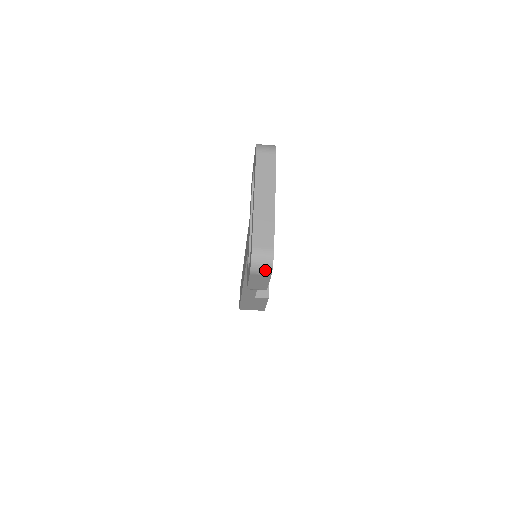
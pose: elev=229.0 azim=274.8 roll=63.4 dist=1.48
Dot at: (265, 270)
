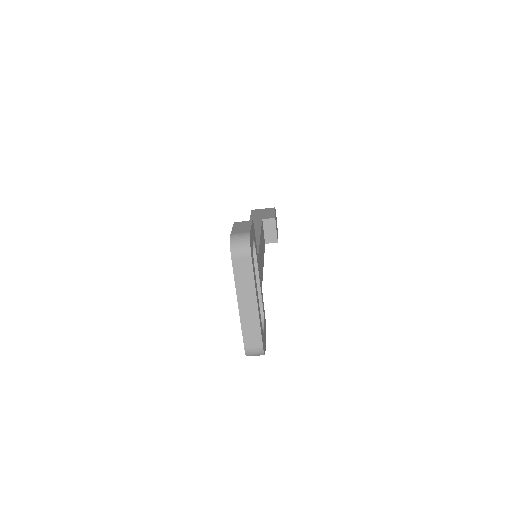
Dot at: (259, 355)
